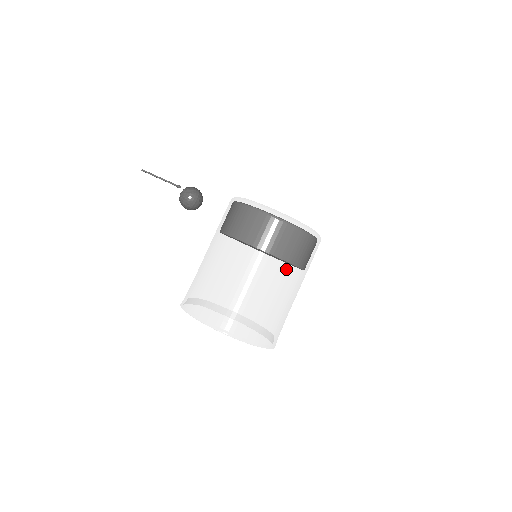
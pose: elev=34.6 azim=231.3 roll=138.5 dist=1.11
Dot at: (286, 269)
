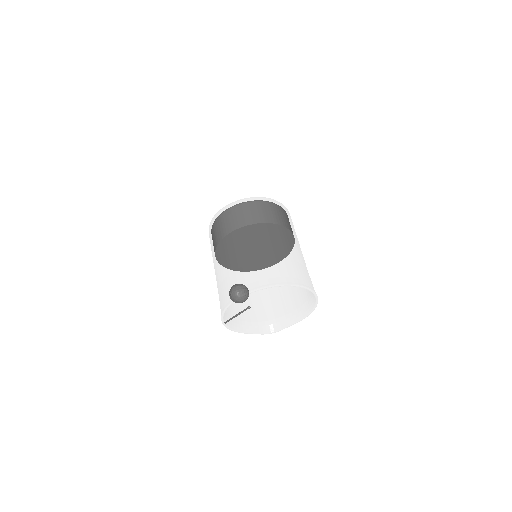
Dot at: (250, 228)
